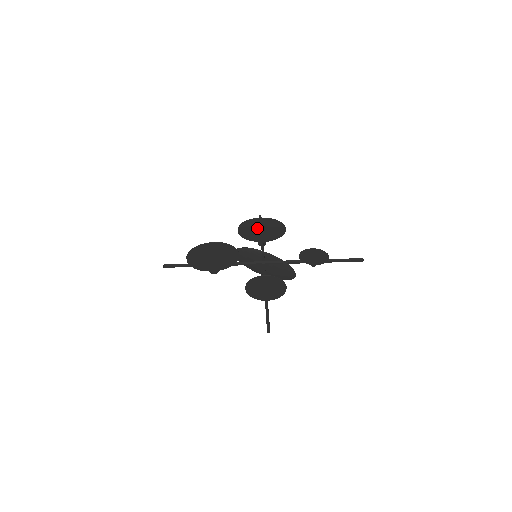
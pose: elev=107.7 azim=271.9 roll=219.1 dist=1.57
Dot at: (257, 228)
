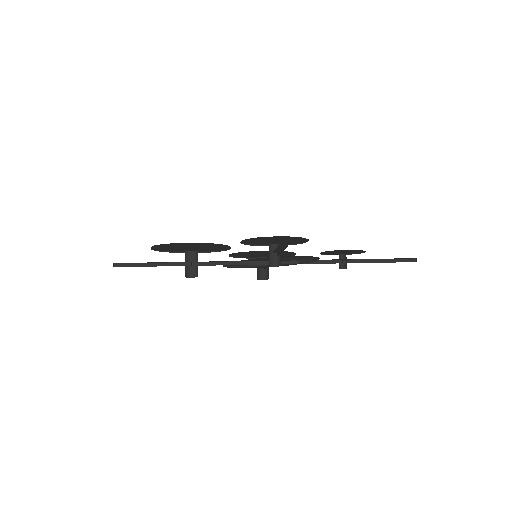
Dot at: (256, 255)
